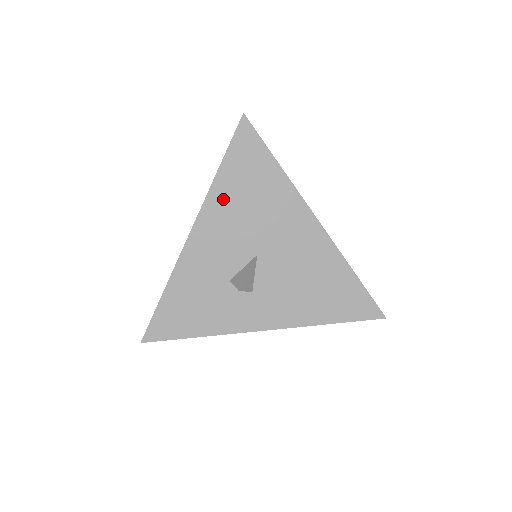
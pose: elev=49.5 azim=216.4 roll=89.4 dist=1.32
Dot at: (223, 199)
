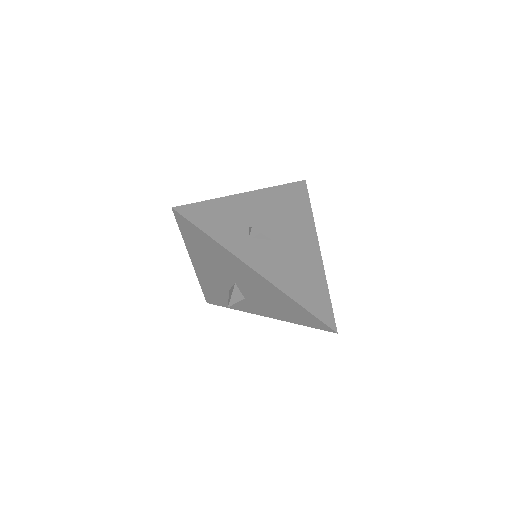
Dot at: (197, 253)
